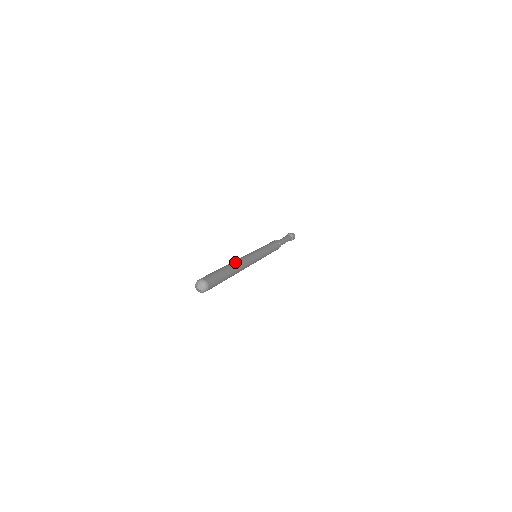
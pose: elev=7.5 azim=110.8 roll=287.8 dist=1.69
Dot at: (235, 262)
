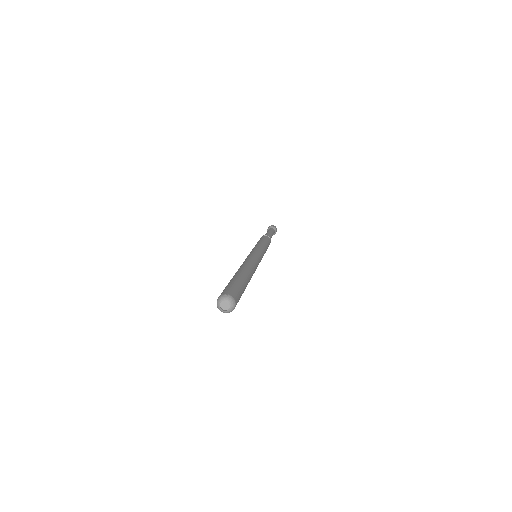
Dot at: (244, 266)
